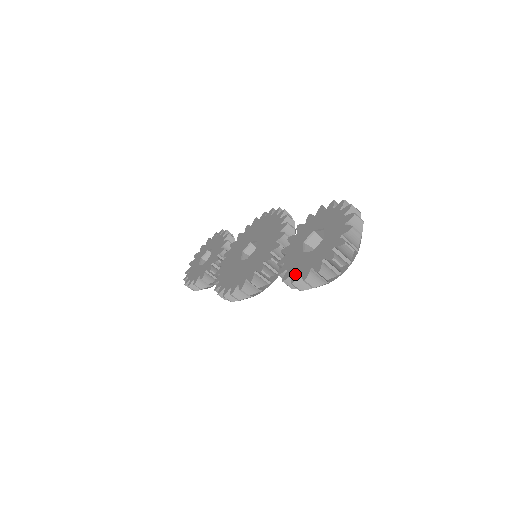
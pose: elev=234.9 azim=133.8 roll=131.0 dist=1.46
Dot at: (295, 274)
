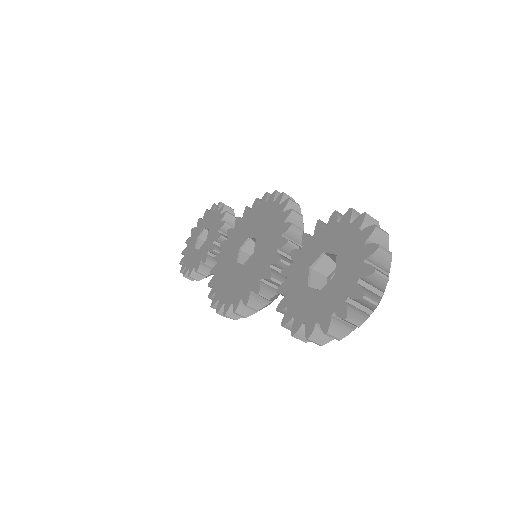
Dot at: (296, 321)
